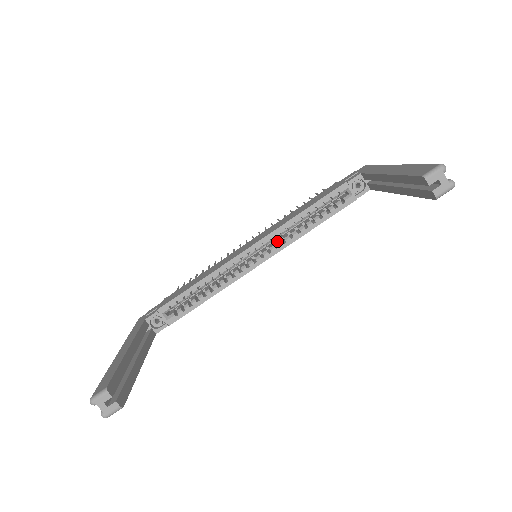
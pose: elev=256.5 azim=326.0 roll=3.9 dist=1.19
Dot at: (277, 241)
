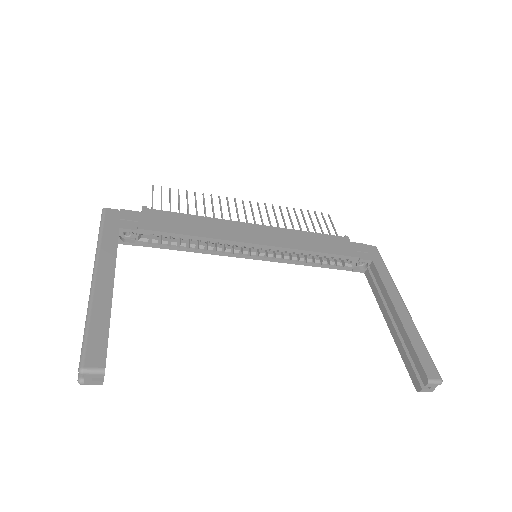
Dot at: (277, 251)
